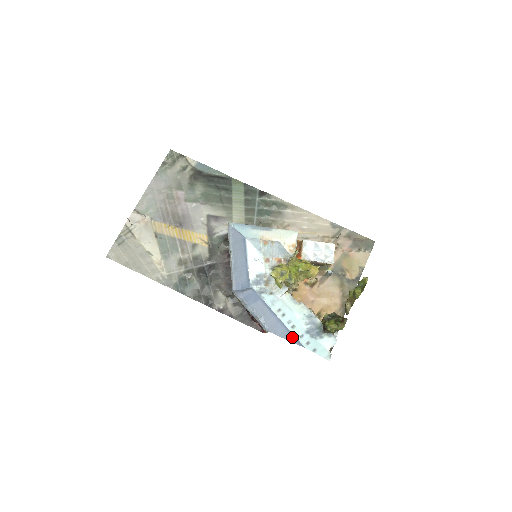
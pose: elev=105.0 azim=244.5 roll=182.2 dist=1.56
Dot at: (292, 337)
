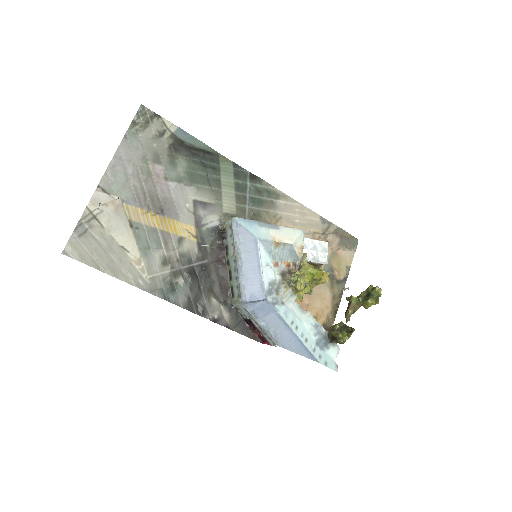
Dot at: (307, 352)
